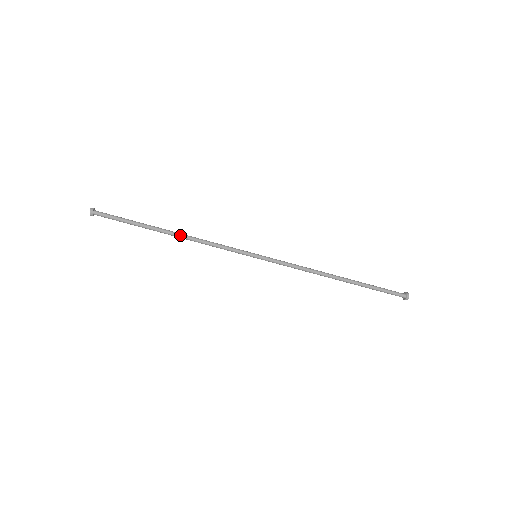
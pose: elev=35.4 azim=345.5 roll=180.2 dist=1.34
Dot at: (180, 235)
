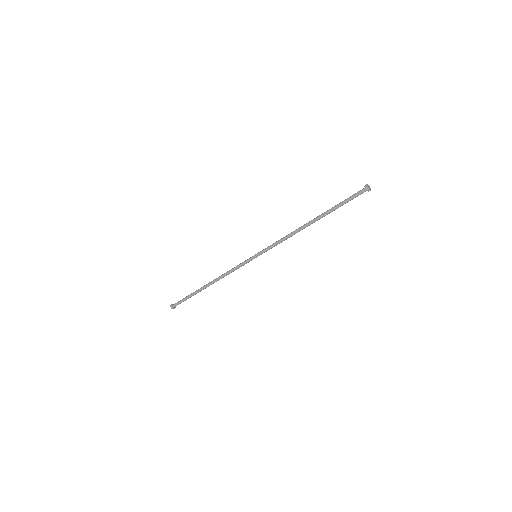
Dot at: (213, 282)
